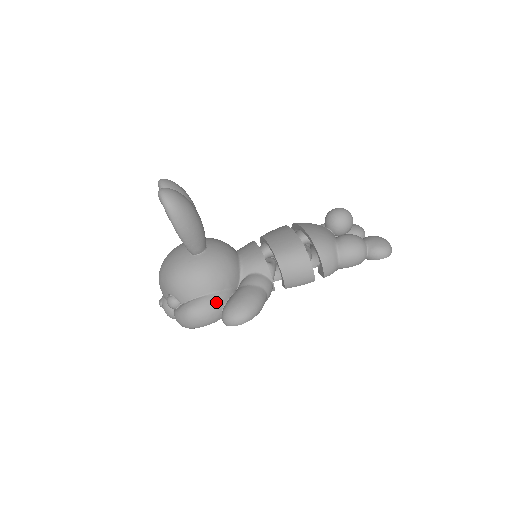
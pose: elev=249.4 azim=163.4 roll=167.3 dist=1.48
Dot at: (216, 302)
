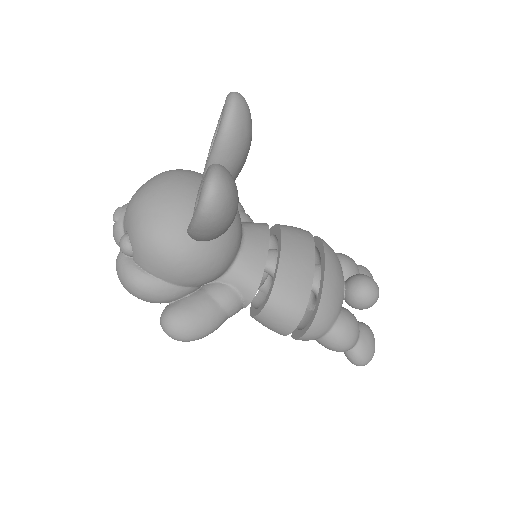
Dot at: (170, 296)
